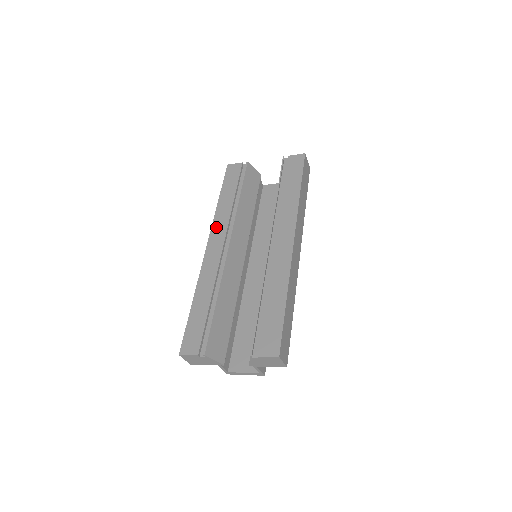
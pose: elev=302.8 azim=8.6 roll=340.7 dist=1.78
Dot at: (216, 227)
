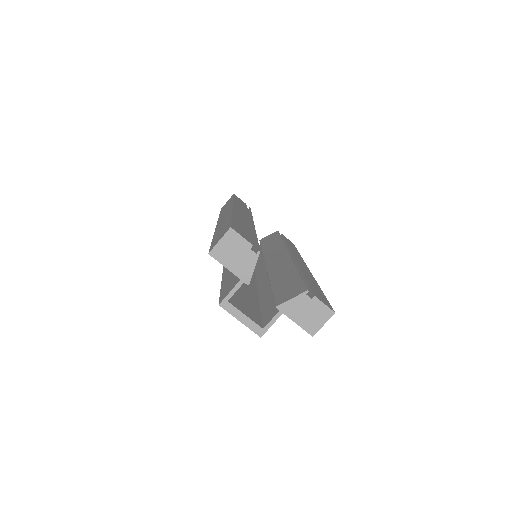
Dot at: occluded
